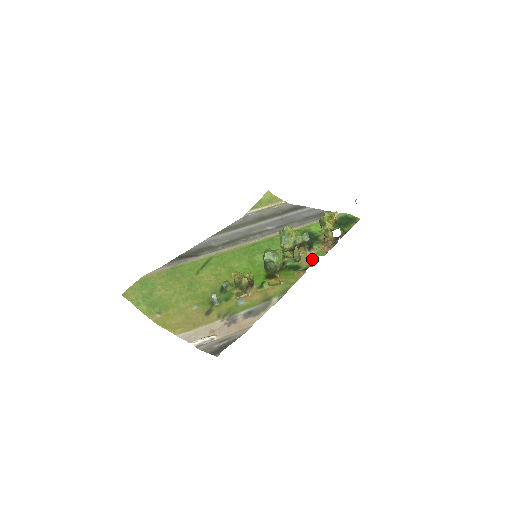
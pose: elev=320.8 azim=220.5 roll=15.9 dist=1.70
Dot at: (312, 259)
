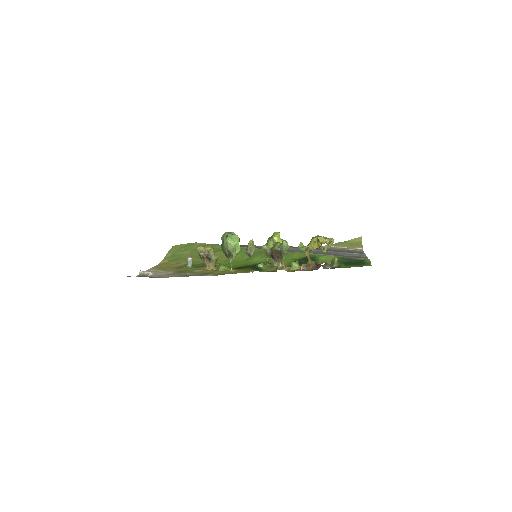
Dot at: (276, 269)
